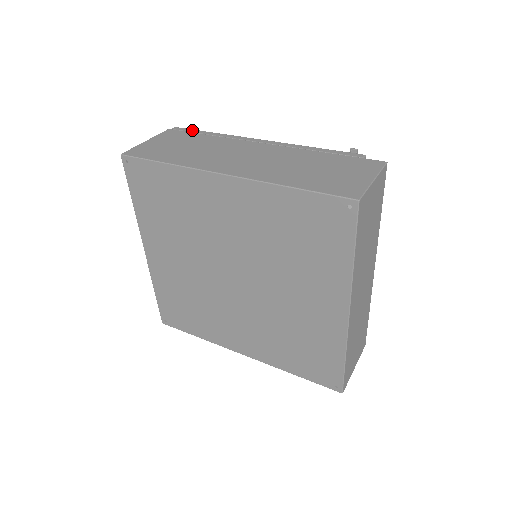
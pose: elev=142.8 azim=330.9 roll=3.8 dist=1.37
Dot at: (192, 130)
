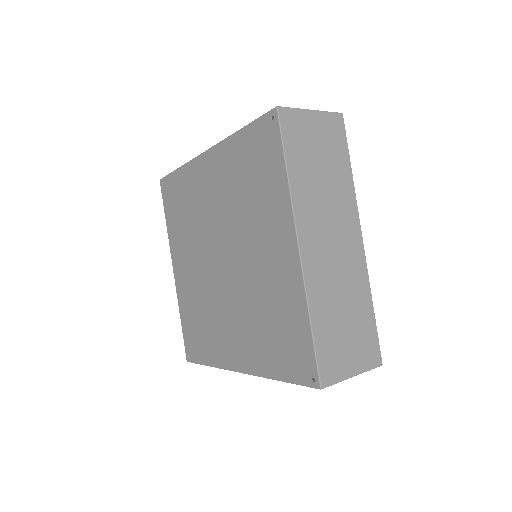
Dot at: occluded
